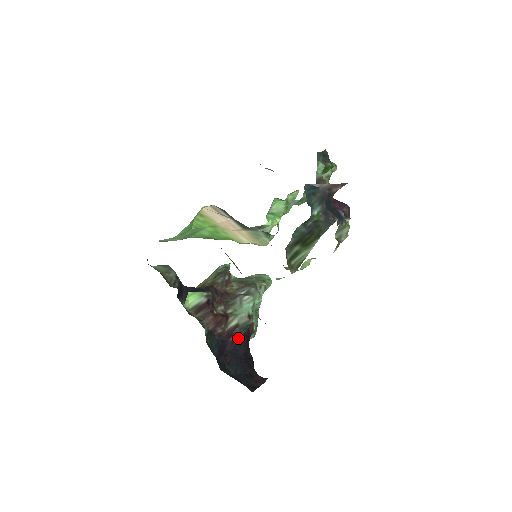
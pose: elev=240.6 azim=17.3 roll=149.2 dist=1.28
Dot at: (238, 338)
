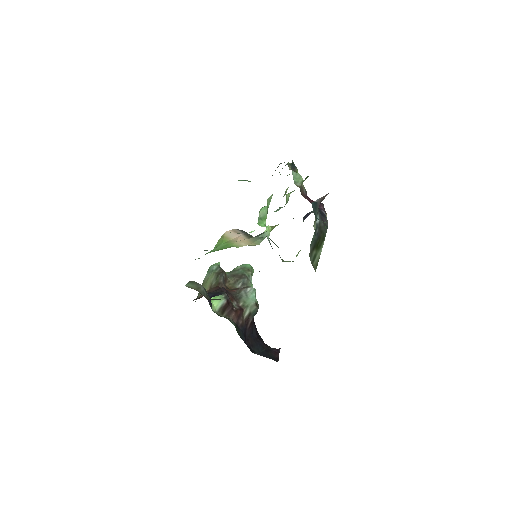
Dot at: (251, 323)
